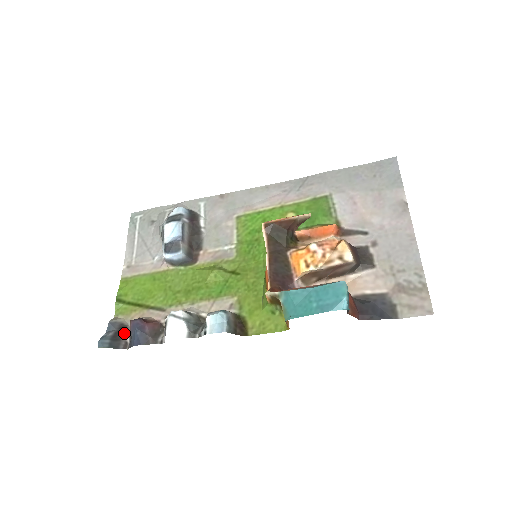
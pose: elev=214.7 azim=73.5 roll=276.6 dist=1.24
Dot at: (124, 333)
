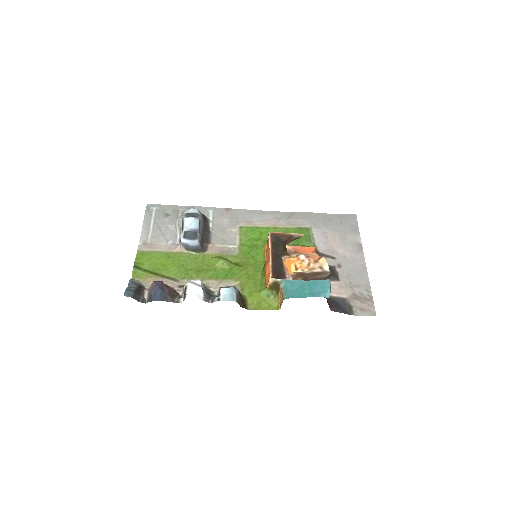
Dot at: (142, 291)
